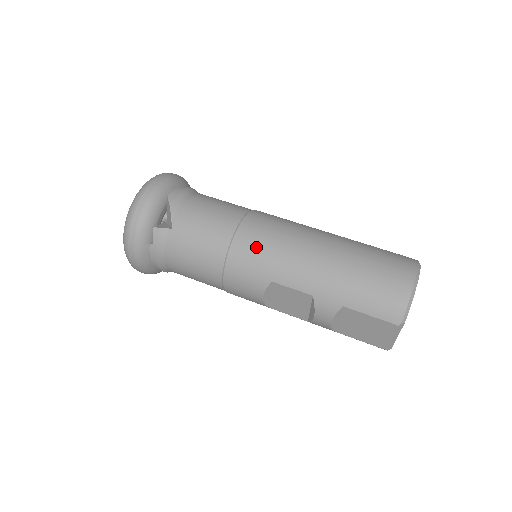
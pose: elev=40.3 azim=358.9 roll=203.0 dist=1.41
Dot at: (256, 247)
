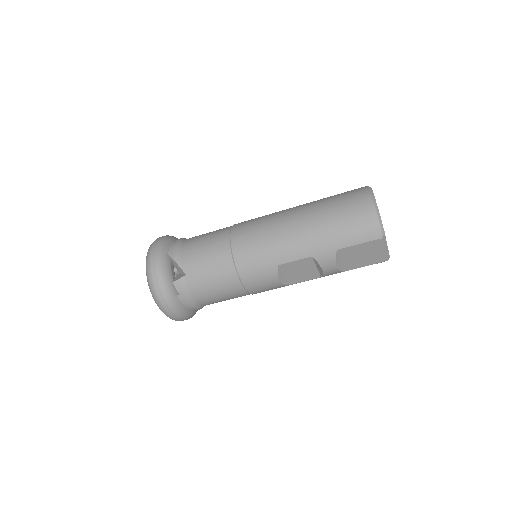
Dot at: (252, 249)
